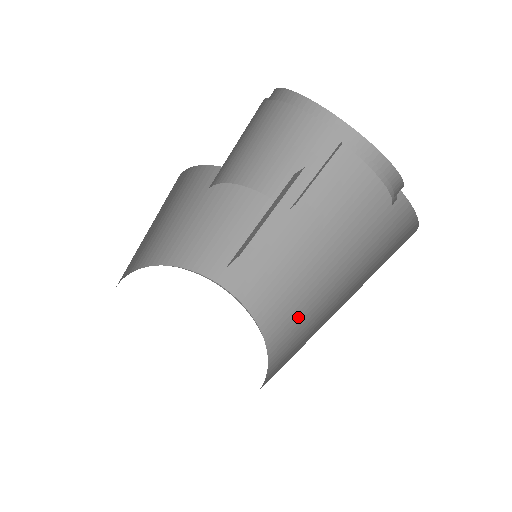
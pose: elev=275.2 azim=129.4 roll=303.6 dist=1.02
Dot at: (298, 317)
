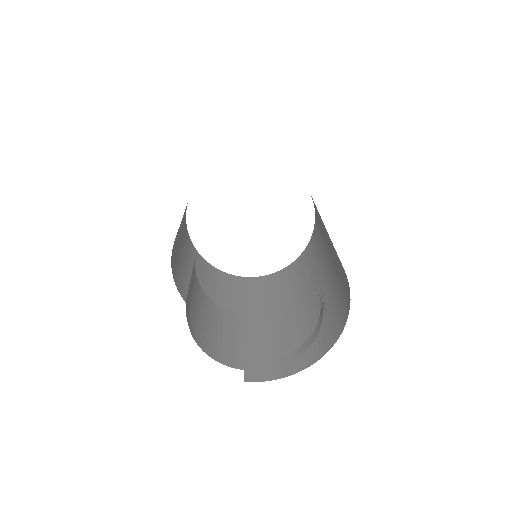
Dot at: (316, 207)
